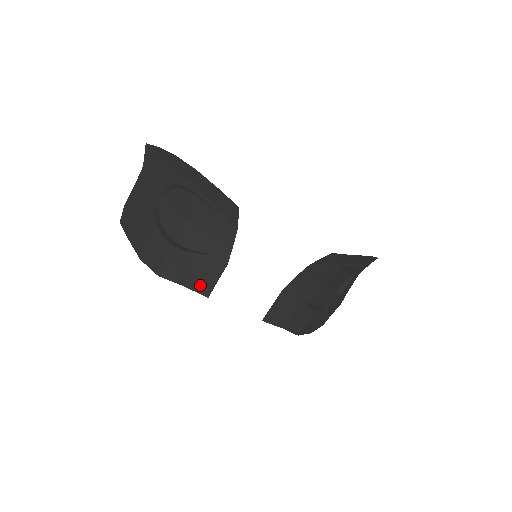
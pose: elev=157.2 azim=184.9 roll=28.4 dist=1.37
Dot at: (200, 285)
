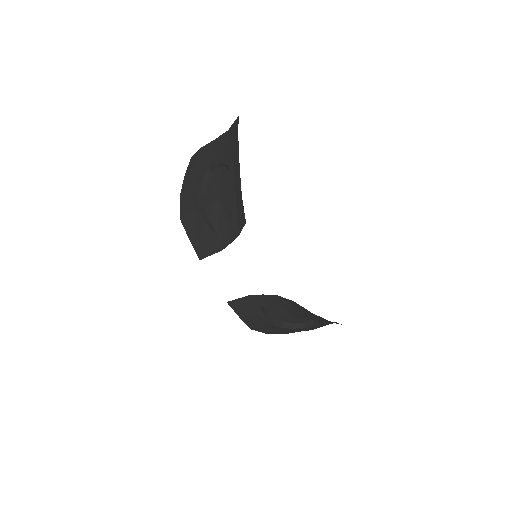
Dot at: (199, 248)
